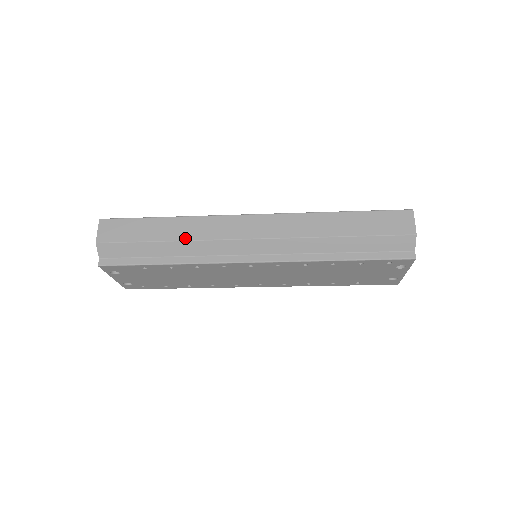
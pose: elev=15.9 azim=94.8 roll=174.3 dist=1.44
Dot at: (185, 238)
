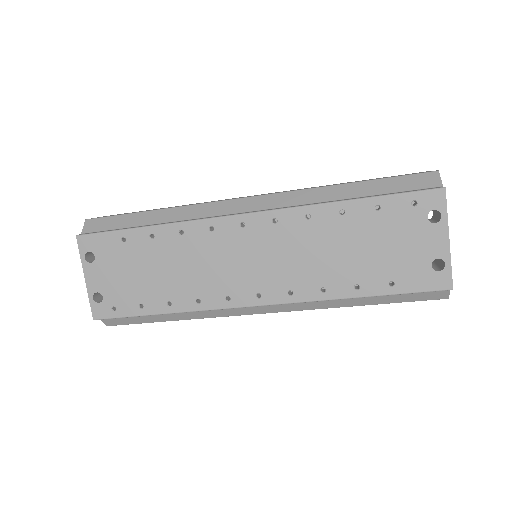
Dot at: (177, 206)
